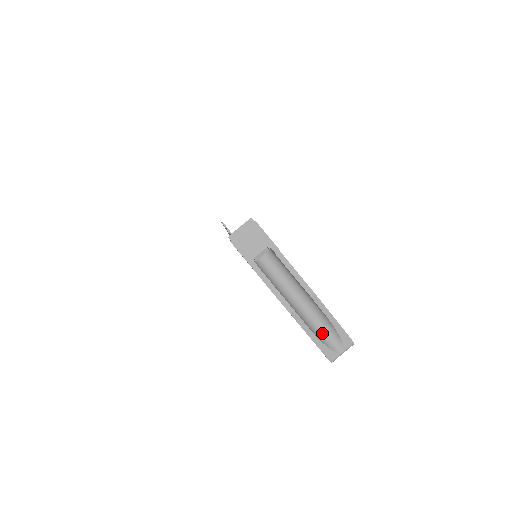
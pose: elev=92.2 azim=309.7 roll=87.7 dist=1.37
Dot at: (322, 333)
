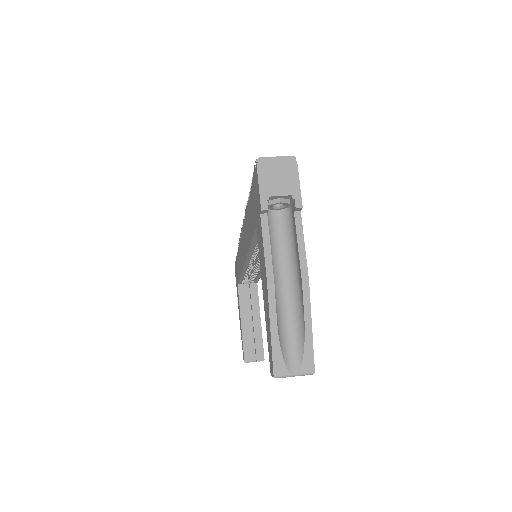
Dot at: (286, 336)
